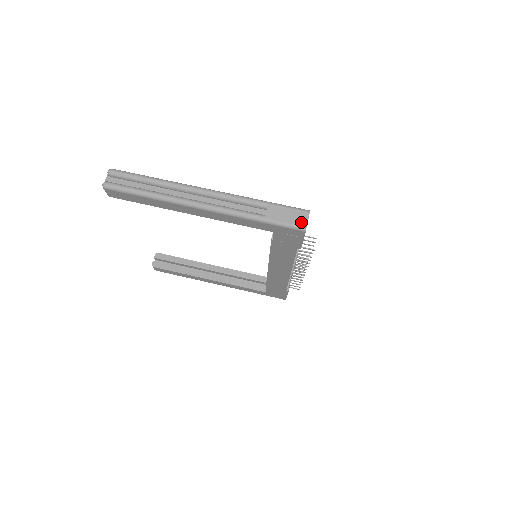
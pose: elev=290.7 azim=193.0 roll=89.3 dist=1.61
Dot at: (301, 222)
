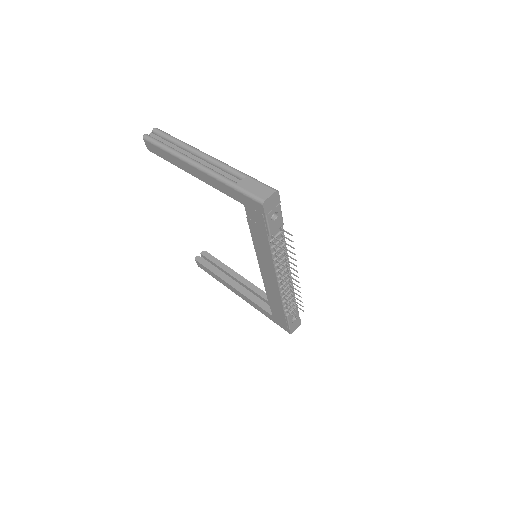
Dot at: (263, 196)
